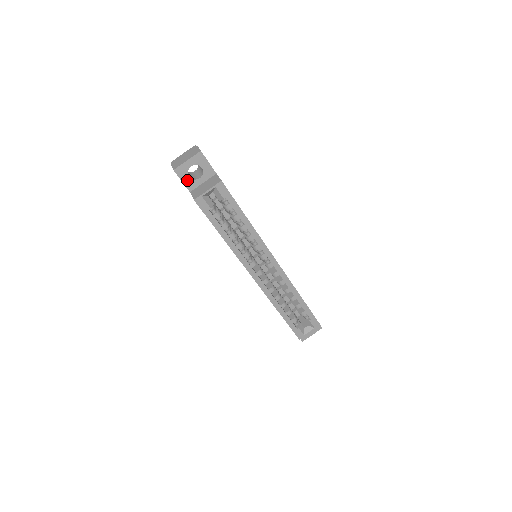
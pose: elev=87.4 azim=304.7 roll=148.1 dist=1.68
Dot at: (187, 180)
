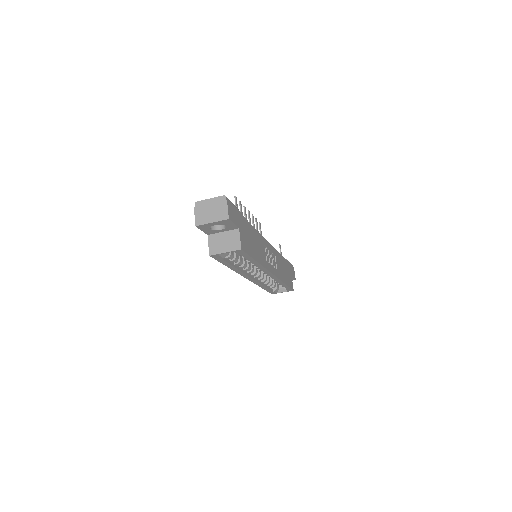
Dot at: (207, 230)
